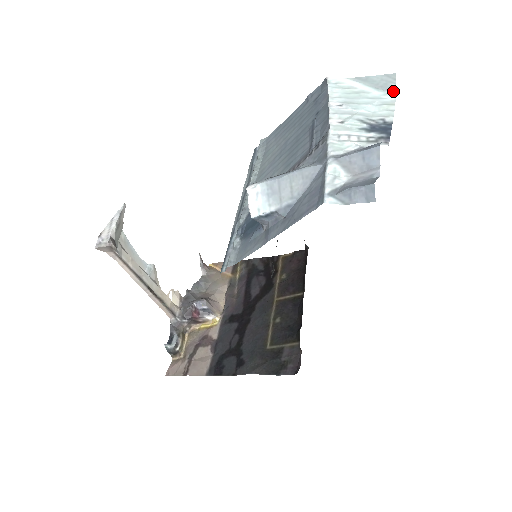
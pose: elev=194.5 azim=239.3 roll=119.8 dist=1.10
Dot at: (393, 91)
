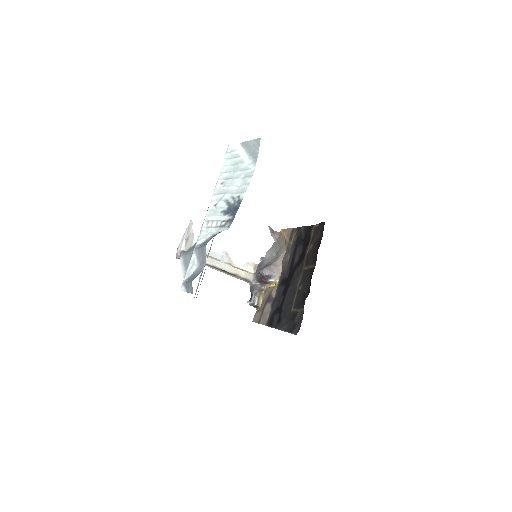
Dot at: (256, 159)
